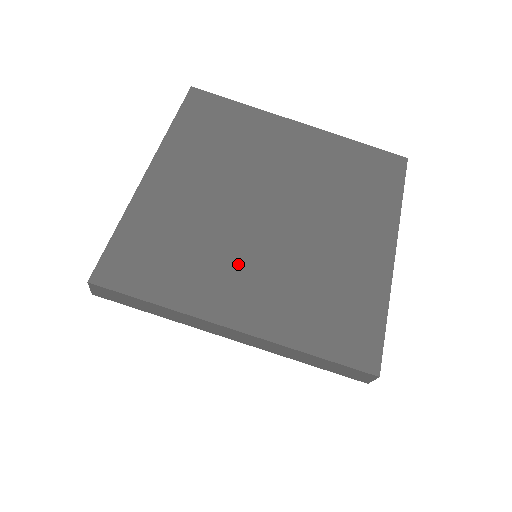
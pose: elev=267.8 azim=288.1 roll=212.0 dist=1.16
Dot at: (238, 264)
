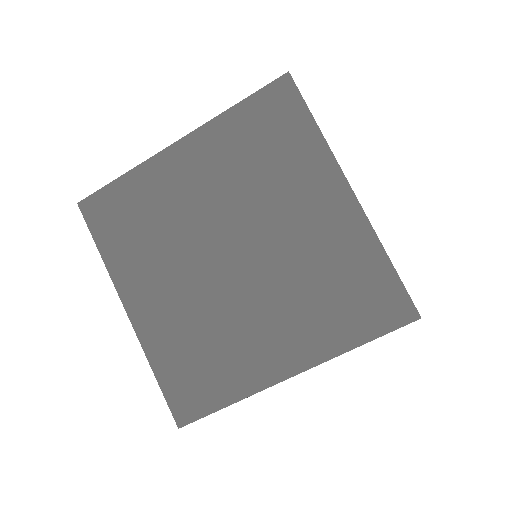
Dot at: (250, 325)
